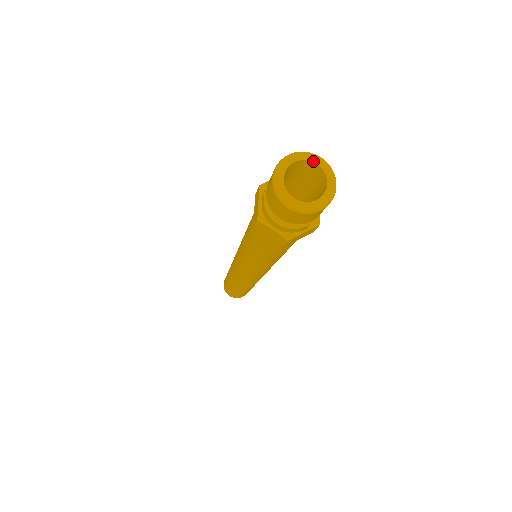
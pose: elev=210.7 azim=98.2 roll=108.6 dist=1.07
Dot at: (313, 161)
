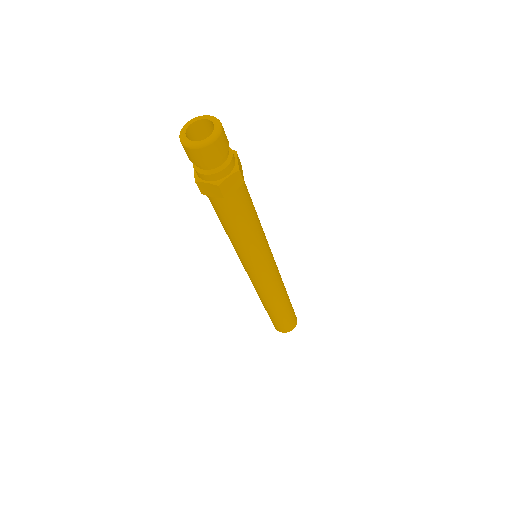
Dot at: (203, 119)
